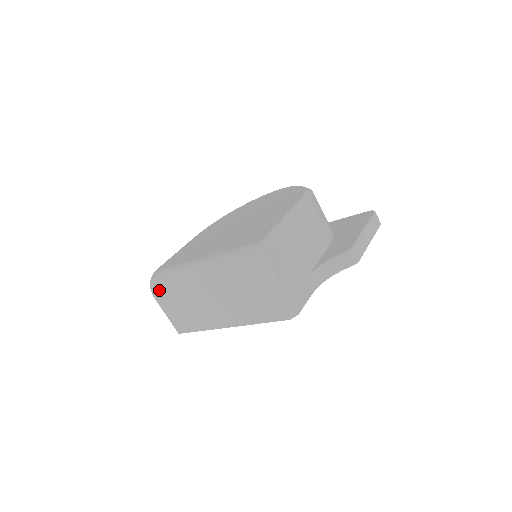
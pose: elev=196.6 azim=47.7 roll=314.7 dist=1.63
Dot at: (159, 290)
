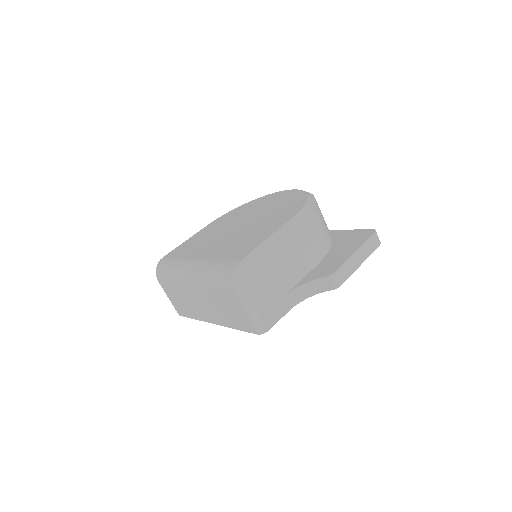
Dot at: (162, 277)
